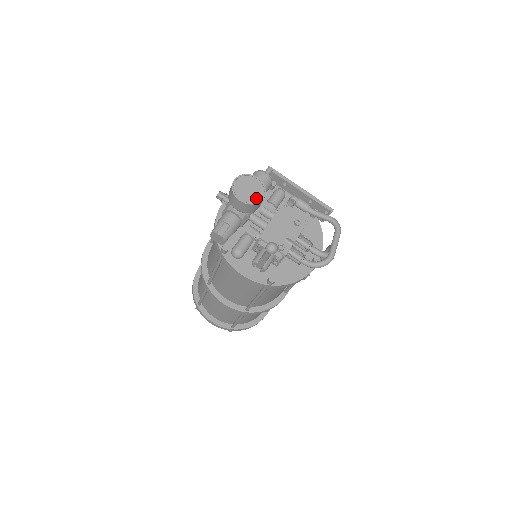
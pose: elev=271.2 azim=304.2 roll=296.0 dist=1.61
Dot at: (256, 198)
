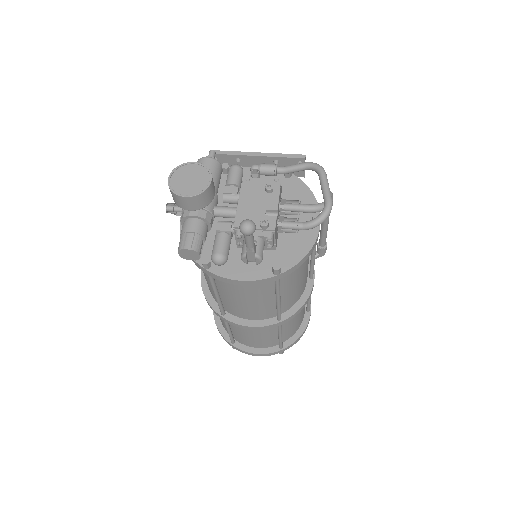
Dot at: (203, 184)
